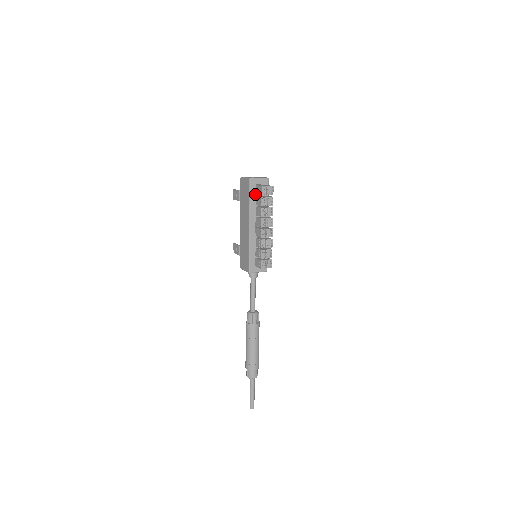
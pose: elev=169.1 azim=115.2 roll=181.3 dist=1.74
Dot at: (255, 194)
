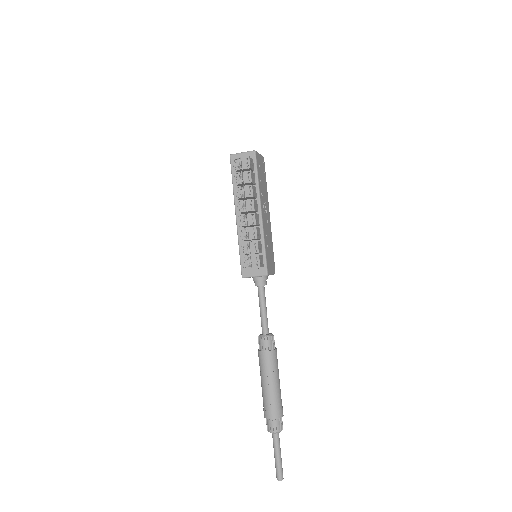
Dot at: occluded
